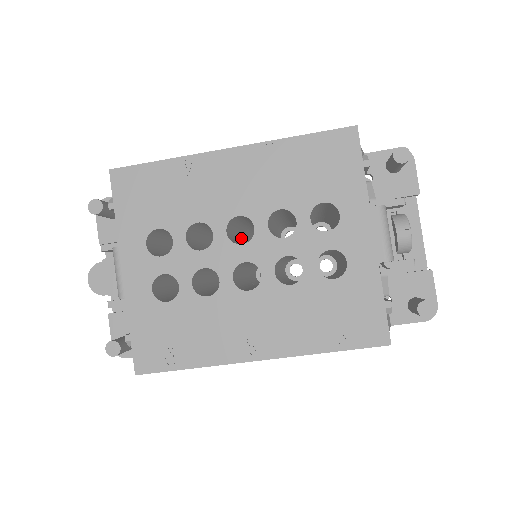
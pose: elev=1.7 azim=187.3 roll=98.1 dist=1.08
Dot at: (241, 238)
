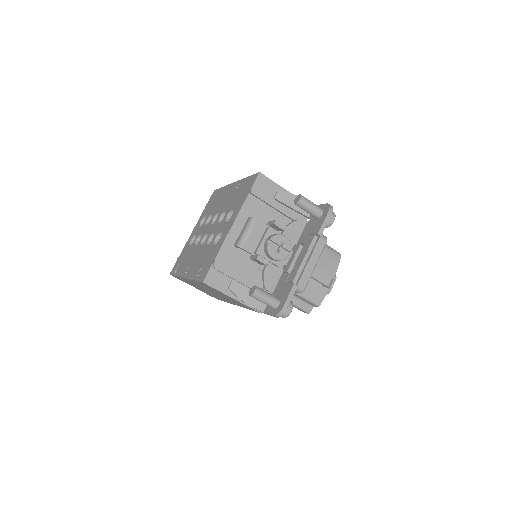
Dot at: occluded
